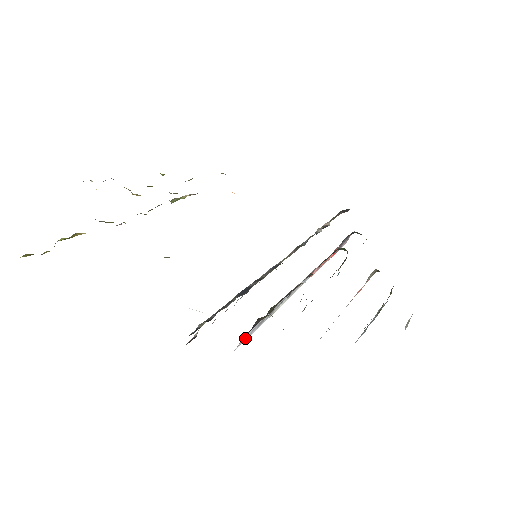
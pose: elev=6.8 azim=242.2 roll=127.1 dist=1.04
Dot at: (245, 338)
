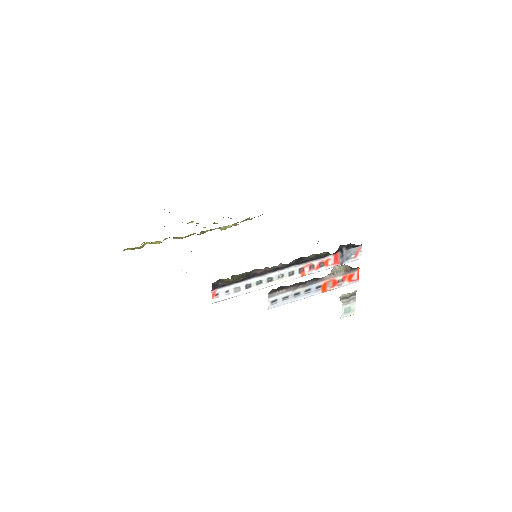
Dot at: (220, 295)
